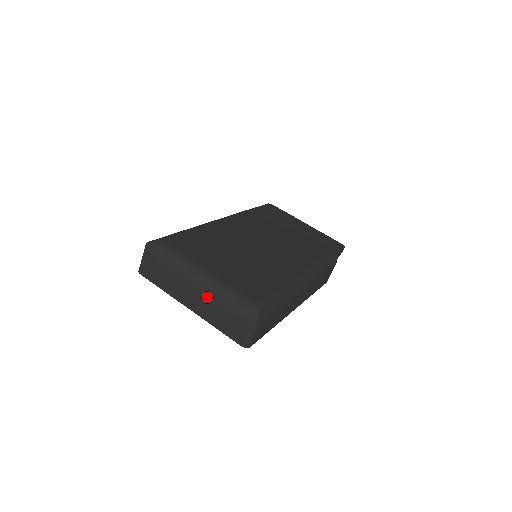
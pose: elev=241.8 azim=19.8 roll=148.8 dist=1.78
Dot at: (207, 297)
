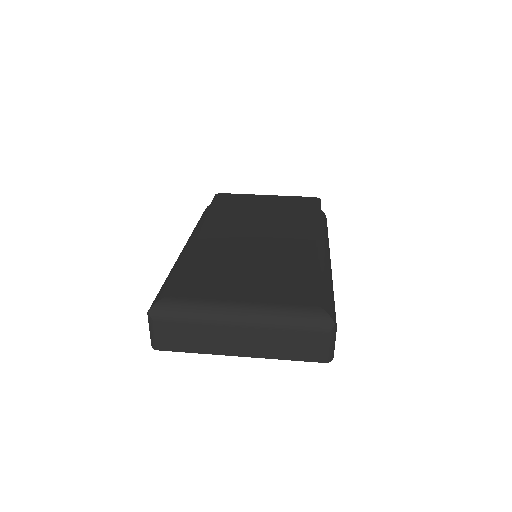
Dot at: (259, 333)
